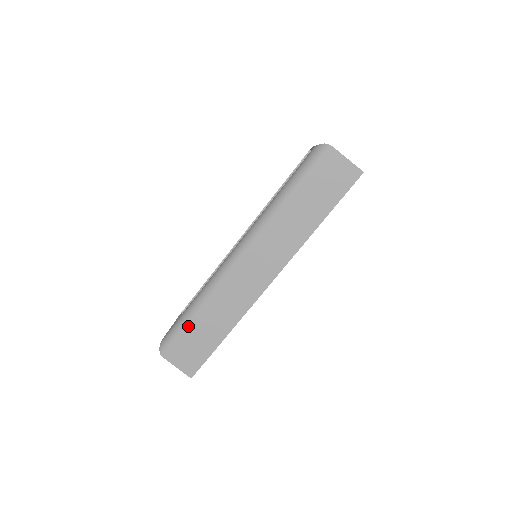
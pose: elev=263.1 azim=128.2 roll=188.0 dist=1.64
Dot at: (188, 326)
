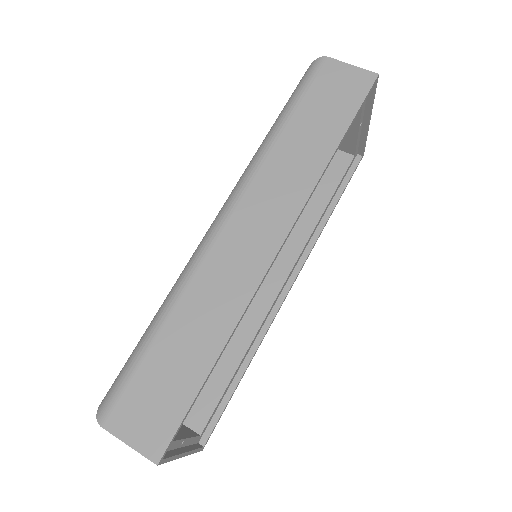
Dot at: (148, 352)
